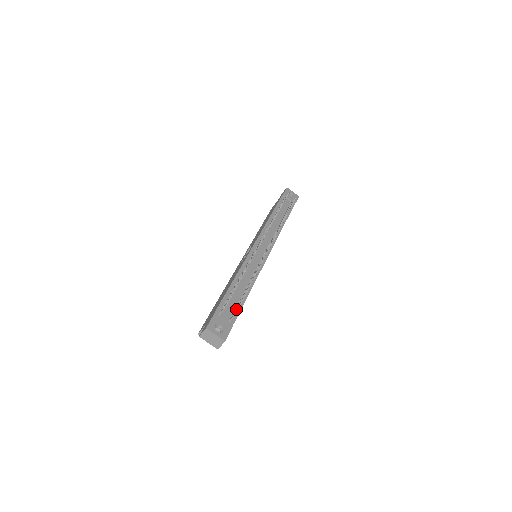
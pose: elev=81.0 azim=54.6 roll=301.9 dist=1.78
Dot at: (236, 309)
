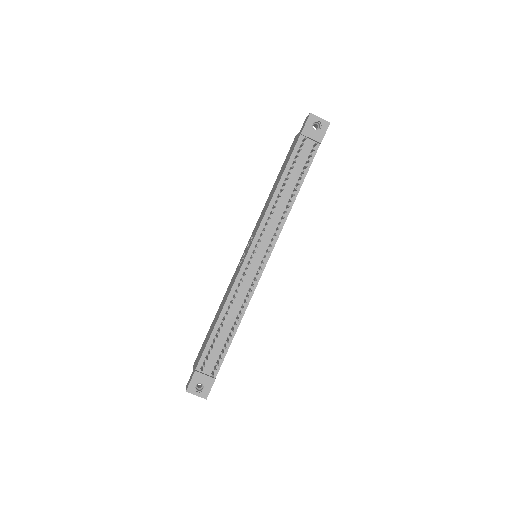
Dot at: (217, 363)
